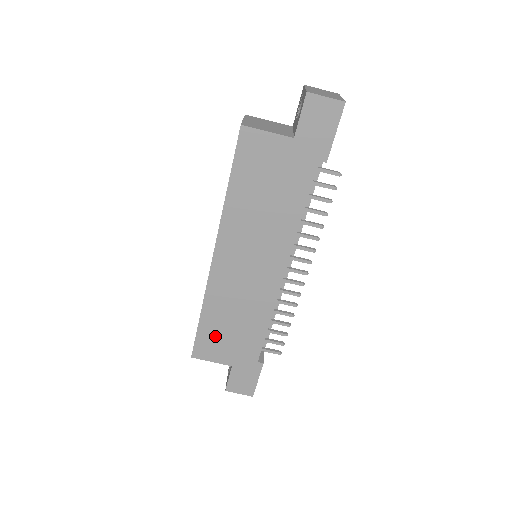
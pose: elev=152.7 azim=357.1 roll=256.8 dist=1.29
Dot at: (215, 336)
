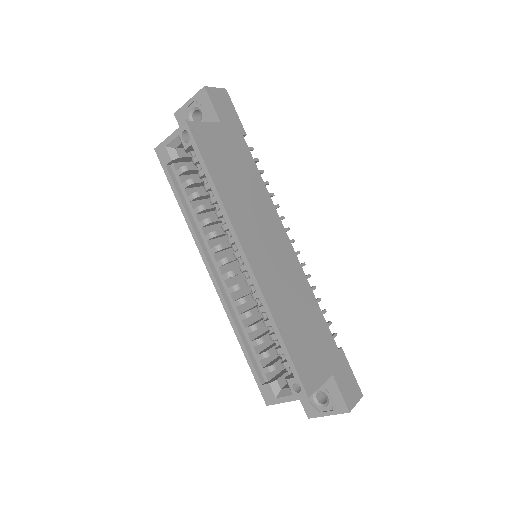
Dot at: (303, 350)
